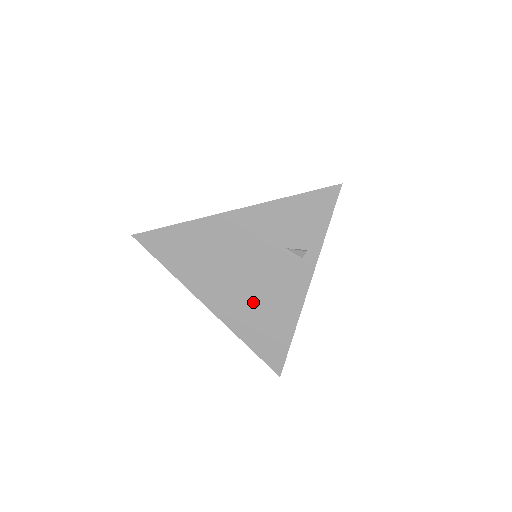
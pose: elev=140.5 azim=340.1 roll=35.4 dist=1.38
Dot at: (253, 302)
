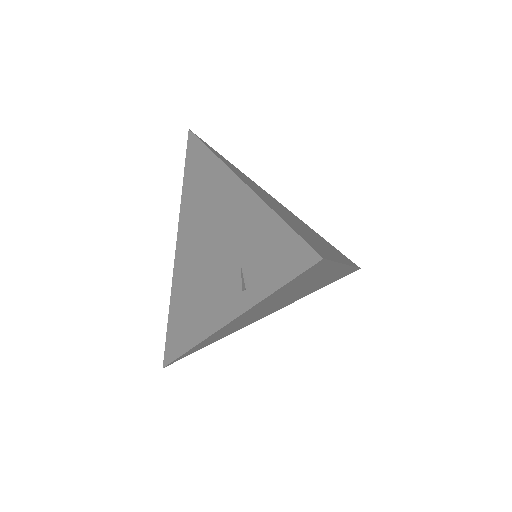
Dot at: (194, 283)
